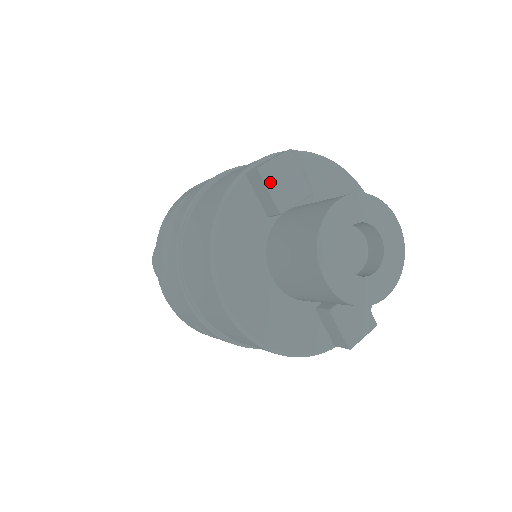
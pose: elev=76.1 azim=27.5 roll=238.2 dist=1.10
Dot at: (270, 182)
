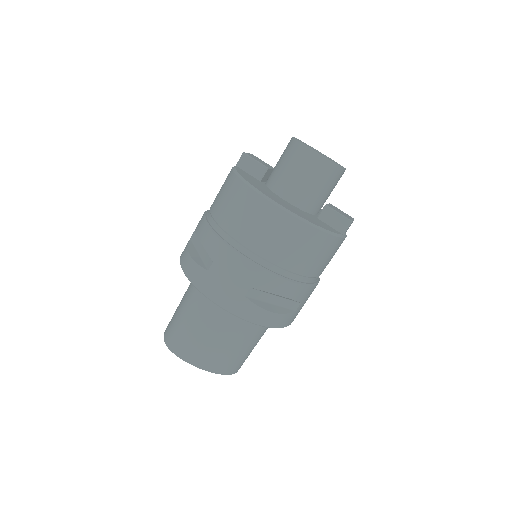
Dot at: (253, 158)
